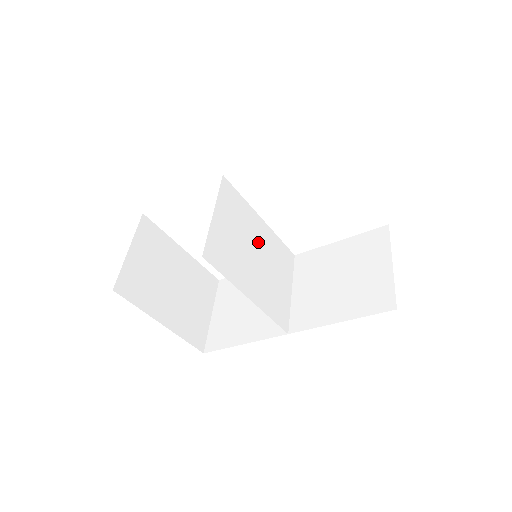
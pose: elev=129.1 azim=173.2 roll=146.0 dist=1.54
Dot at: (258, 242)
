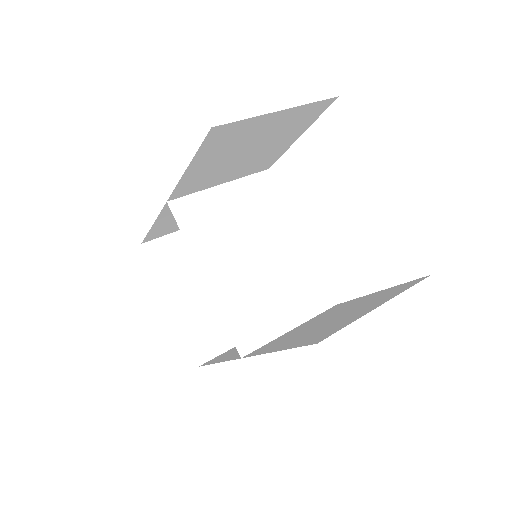
Dot at: (273, 248)
